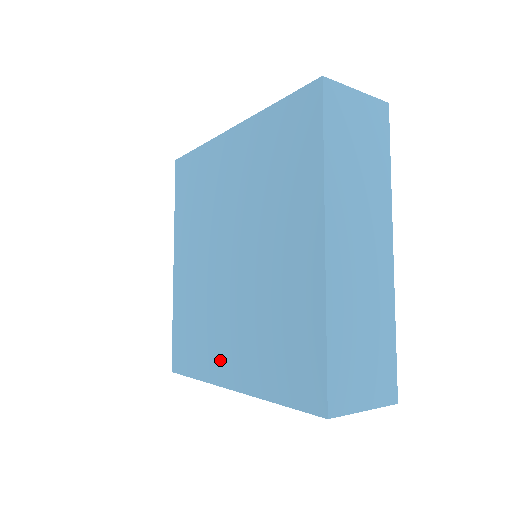
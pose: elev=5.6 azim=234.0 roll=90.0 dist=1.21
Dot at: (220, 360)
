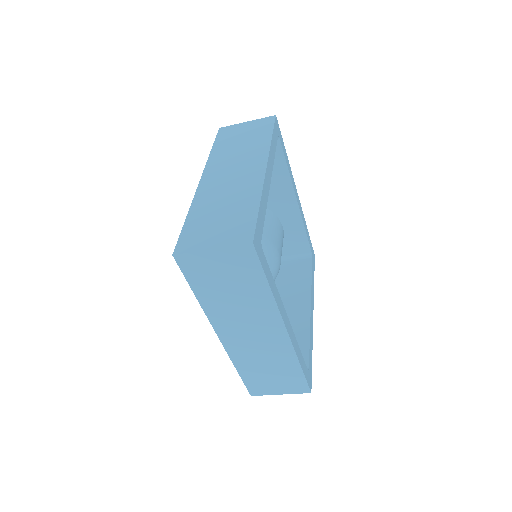
Dot at: occluded
